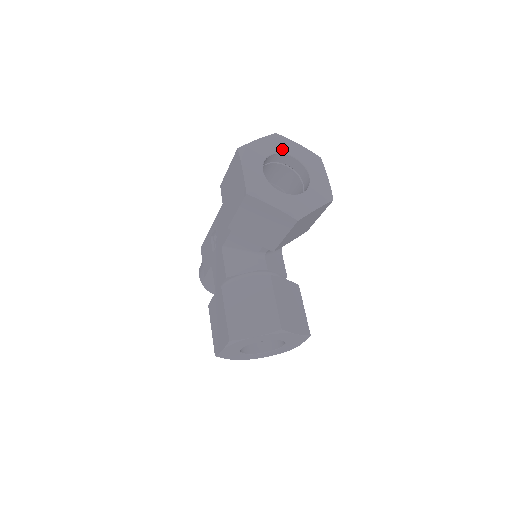
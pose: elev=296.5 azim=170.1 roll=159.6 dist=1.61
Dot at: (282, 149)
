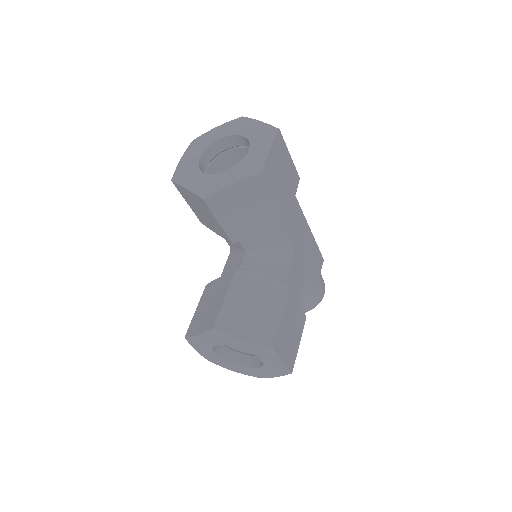
Dot at: (235, 130)
